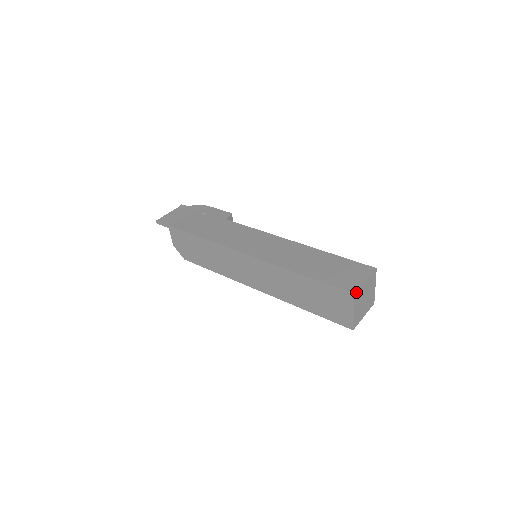
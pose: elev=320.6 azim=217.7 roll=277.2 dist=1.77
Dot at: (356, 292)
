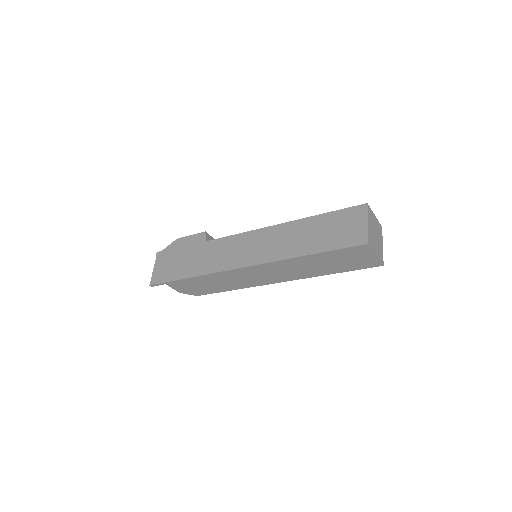
Dot at: (368, 240)
